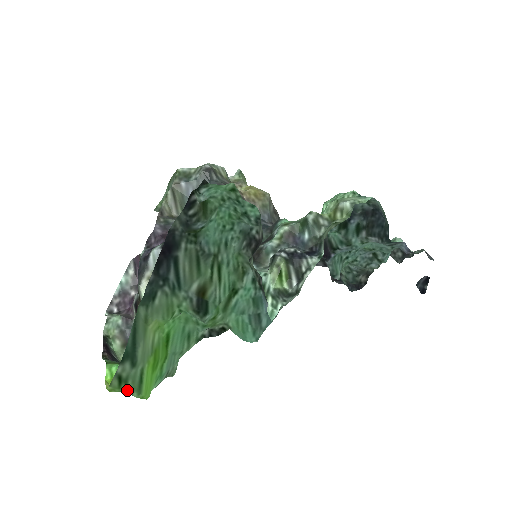
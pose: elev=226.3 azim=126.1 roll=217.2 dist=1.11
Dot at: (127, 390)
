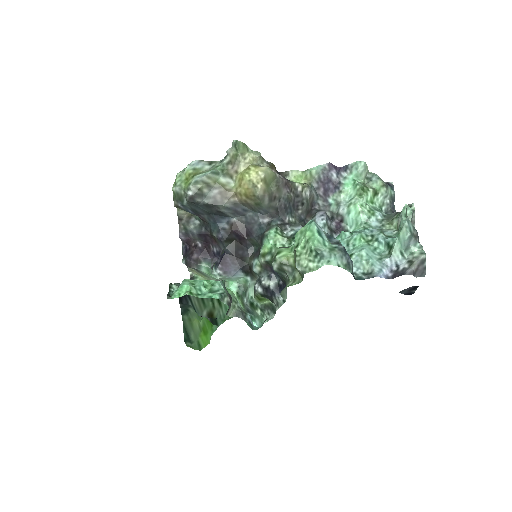
Dot at: (194, 349)
